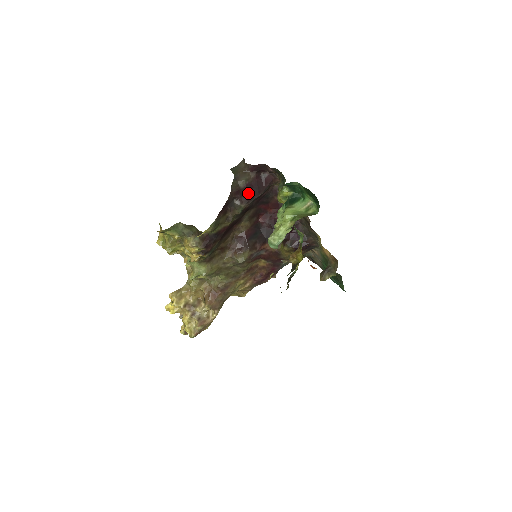
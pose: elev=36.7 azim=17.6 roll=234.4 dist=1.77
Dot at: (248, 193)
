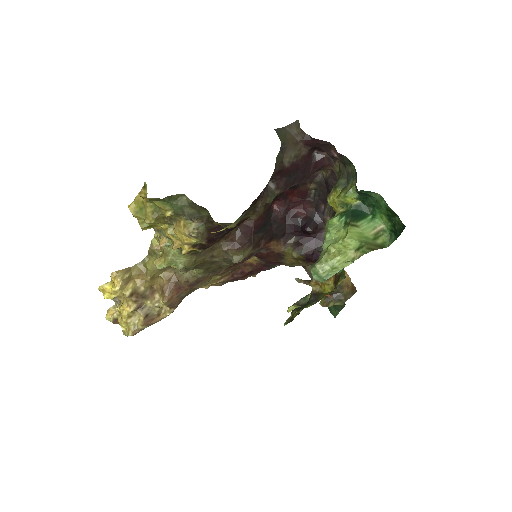
Dot at: (290, 176)
